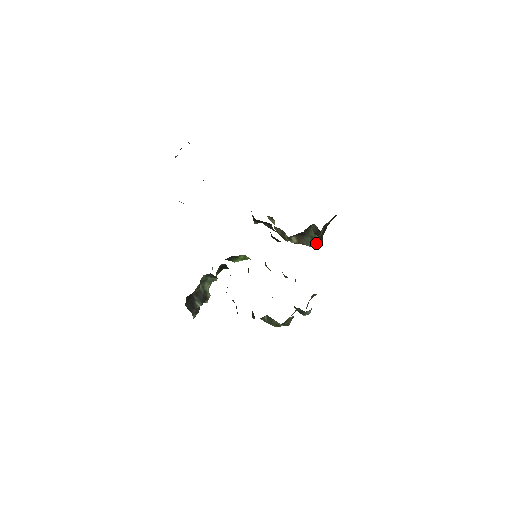
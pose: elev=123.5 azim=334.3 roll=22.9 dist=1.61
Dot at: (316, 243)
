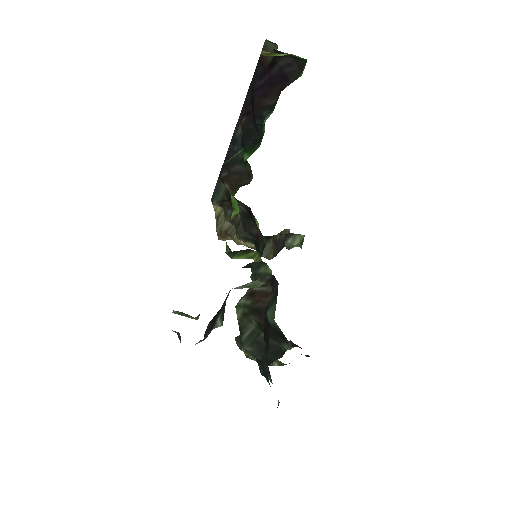
Dot at: (272, 253)
